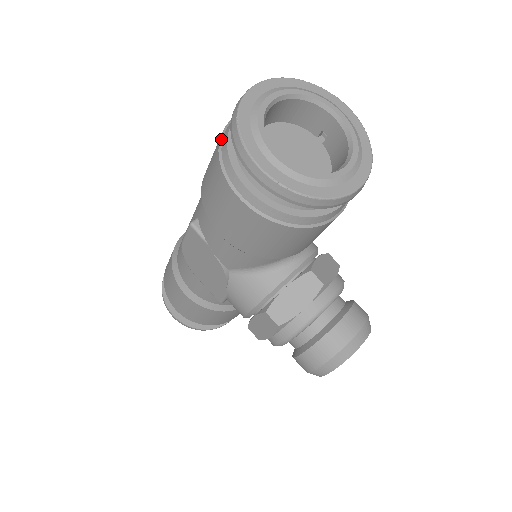
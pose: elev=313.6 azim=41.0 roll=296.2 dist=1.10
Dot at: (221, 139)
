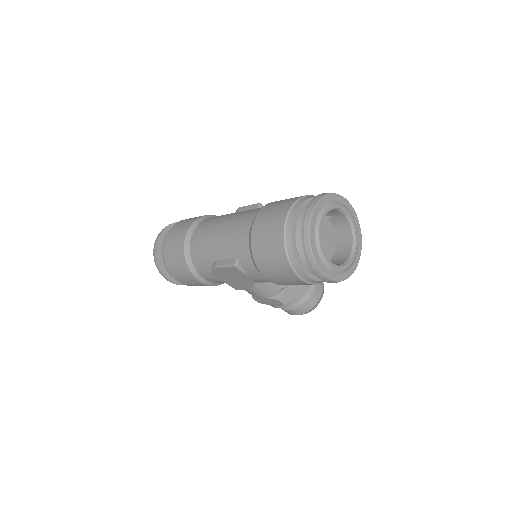
Dot at: (285, 243)
